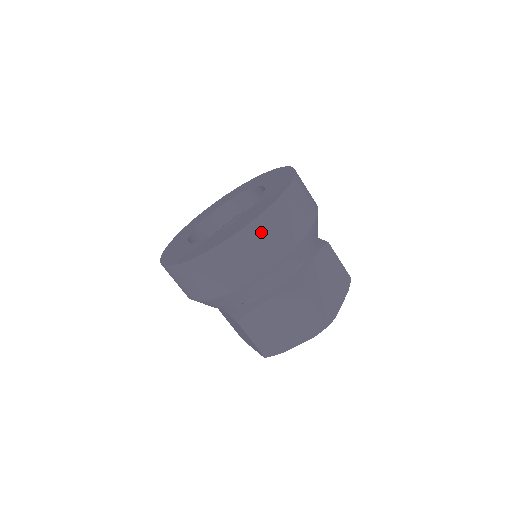
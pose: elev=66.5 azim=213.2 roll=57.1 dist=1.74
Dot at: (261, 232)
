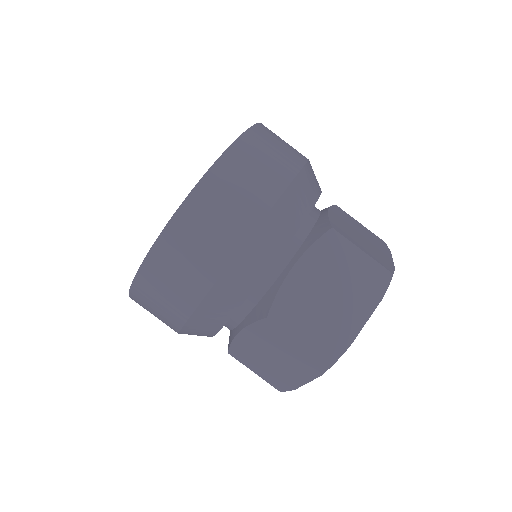
Dot at: (168, 260)
